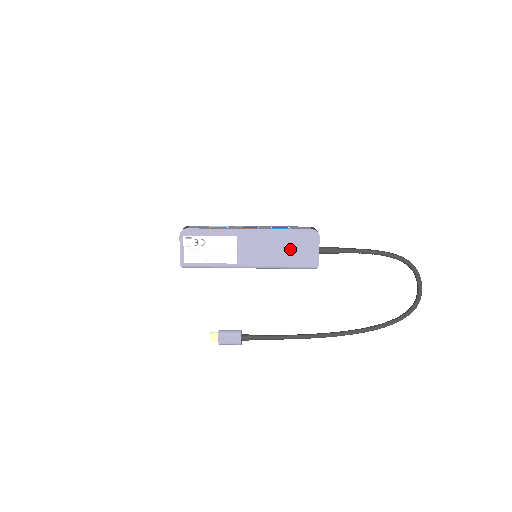
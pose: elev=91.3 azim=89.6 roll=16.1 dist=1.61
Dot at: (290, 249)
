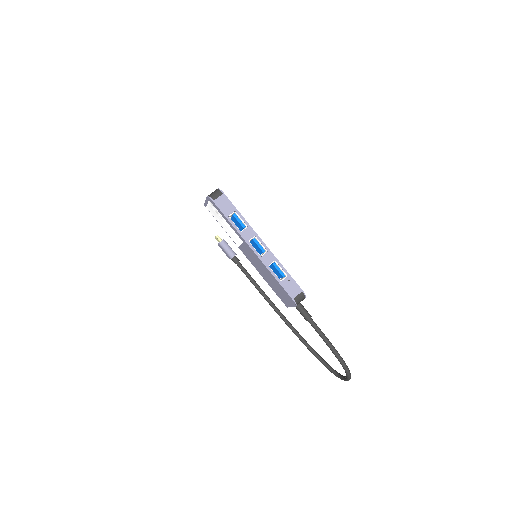
Dot at: (274, 285)
